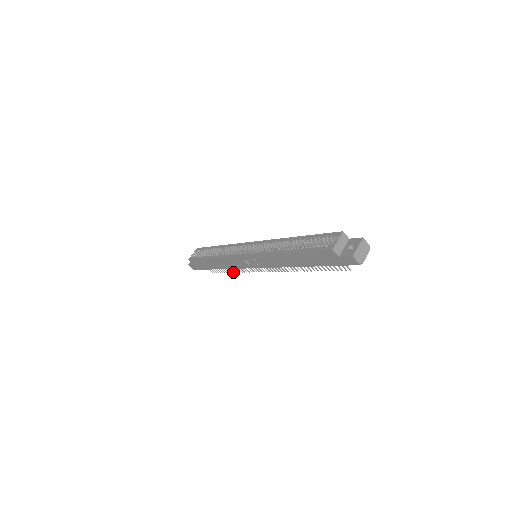
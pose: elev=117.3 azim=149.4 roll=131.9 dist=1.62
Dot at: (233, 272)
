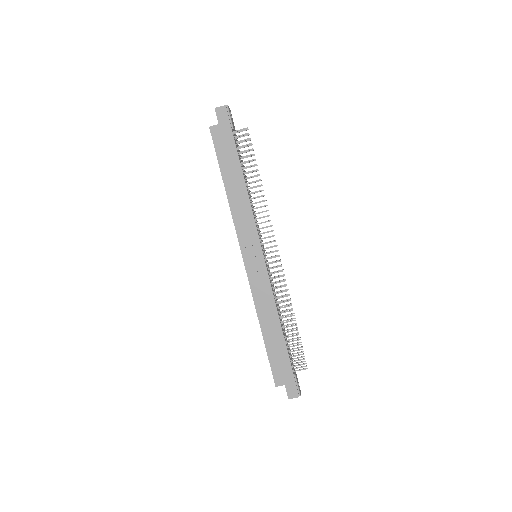
Dot at: (295, 320)
